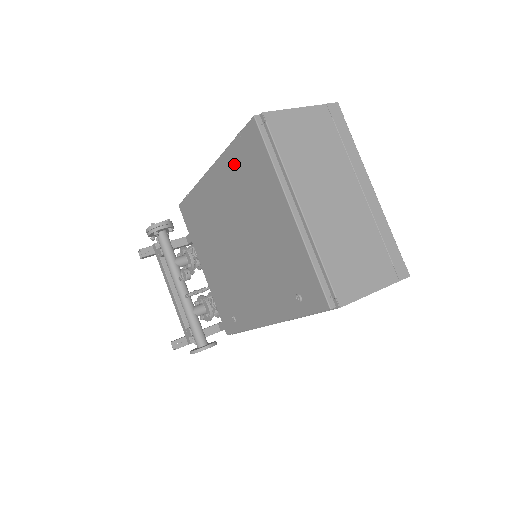
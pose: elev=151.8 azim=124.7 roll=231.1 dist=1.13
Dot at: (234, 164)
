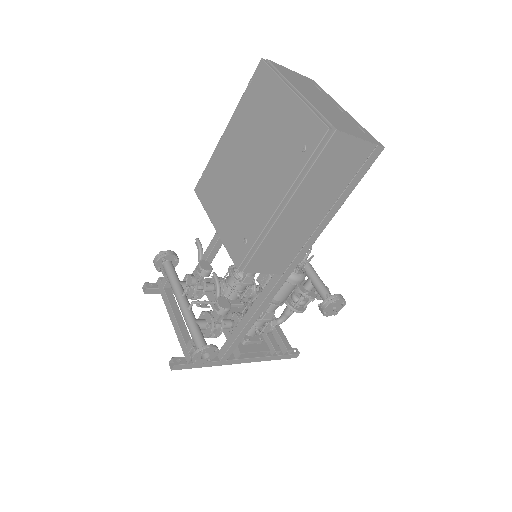
Dot at: (246, 104)
